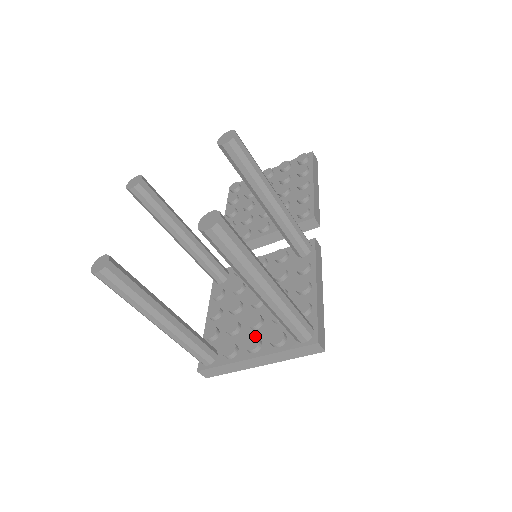
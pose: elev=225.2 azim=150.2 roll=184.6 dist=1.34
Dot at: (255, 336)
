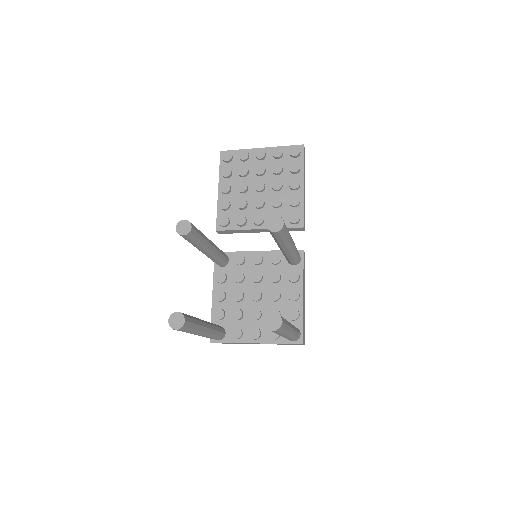
Dot at: (257, 329)
